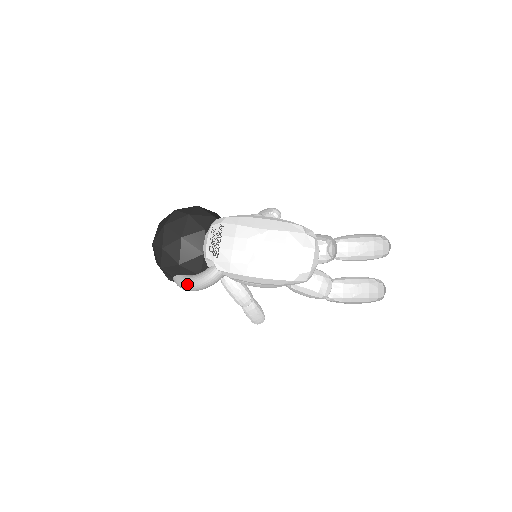
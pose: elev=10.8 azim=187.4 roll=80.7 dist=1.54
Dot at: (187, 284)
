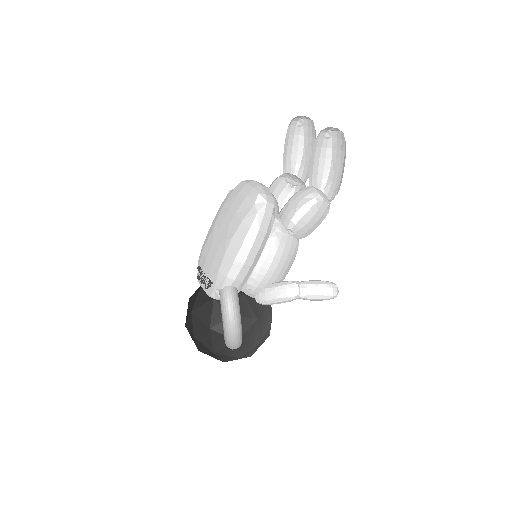
Dot at: (225, 330)
